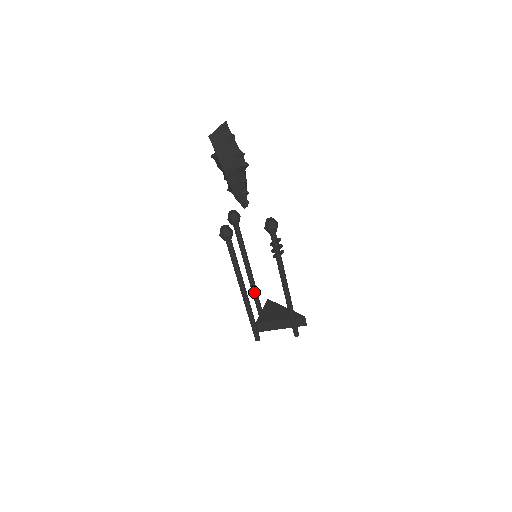
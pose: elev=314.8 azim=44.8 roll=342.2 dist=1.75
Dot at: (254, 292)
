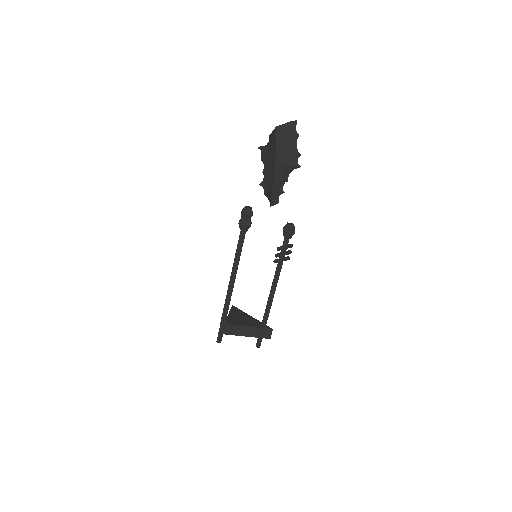
Dot at: occluded
